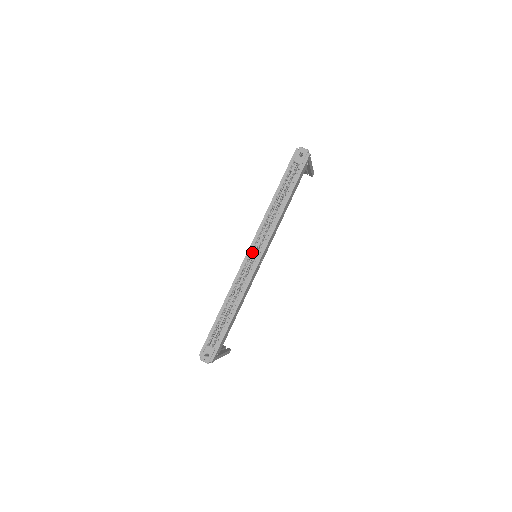
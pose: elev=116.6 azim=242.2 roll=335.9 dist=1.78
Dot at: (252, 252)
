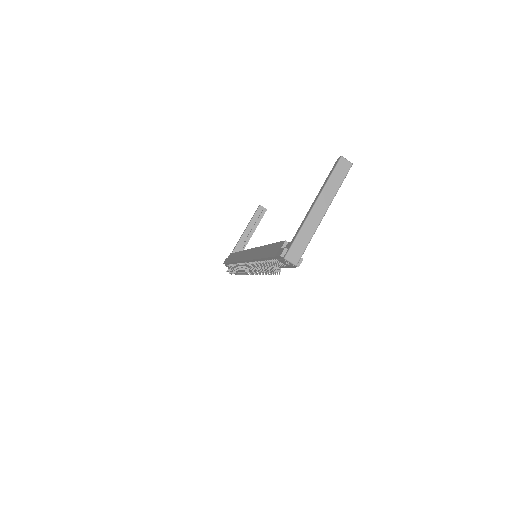
Dot at: (248, 263)
